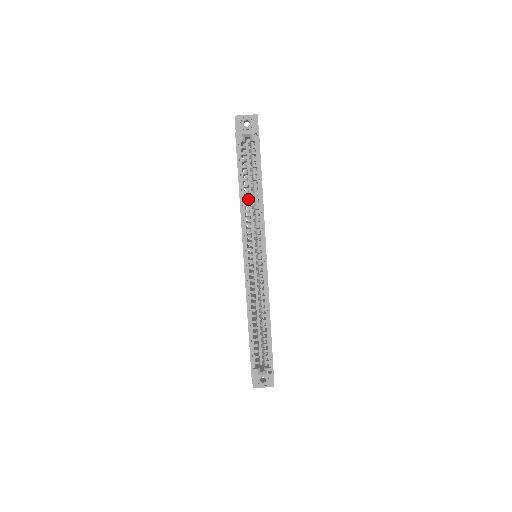
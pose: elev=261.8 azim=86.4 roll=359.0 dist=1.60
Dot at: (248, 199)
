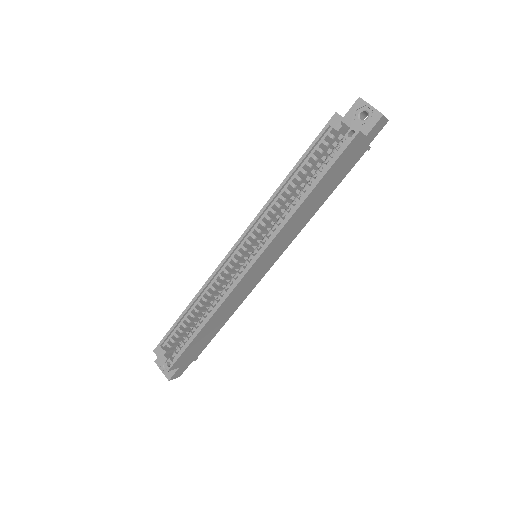
Dot at: (289, 193)
